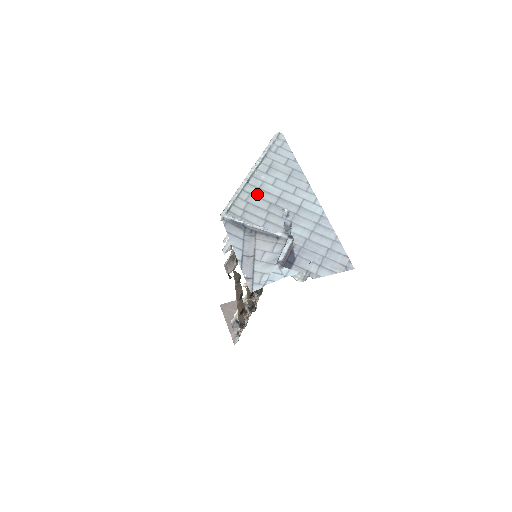
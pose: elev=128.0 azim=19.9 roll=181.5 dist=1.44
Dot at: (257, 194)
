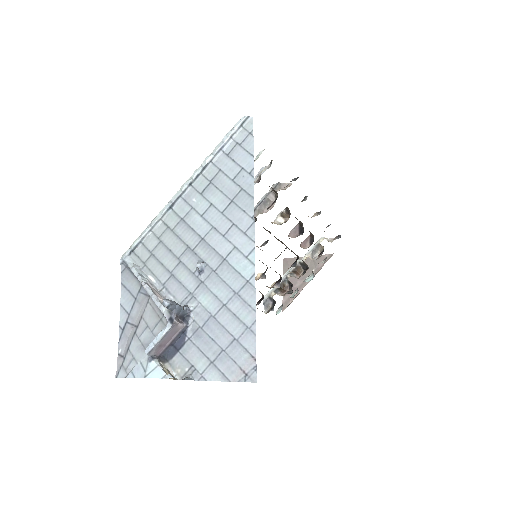
Dot at: (176, 229)
